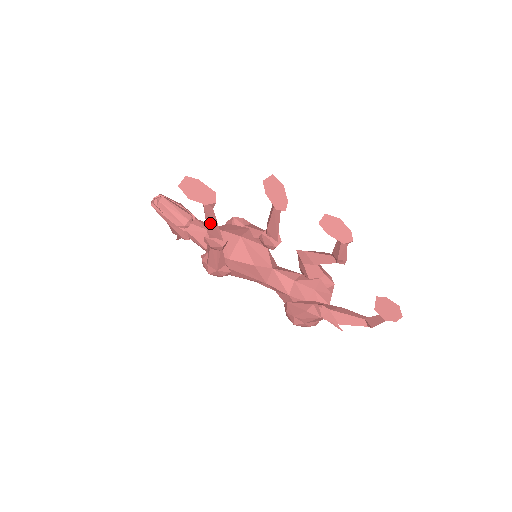
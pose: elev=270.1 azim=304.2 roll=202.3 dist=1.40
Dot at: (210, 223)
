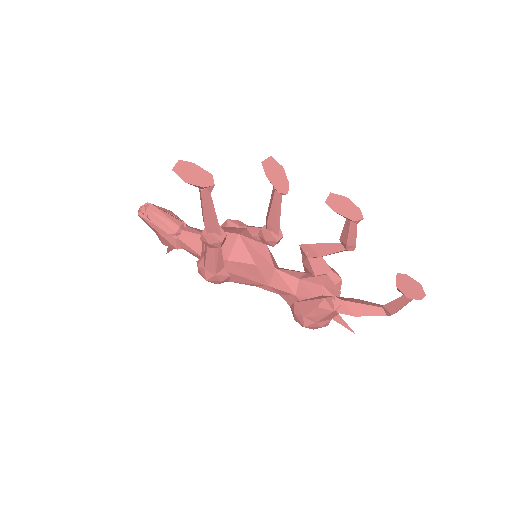
Dot at: (207, 213)
